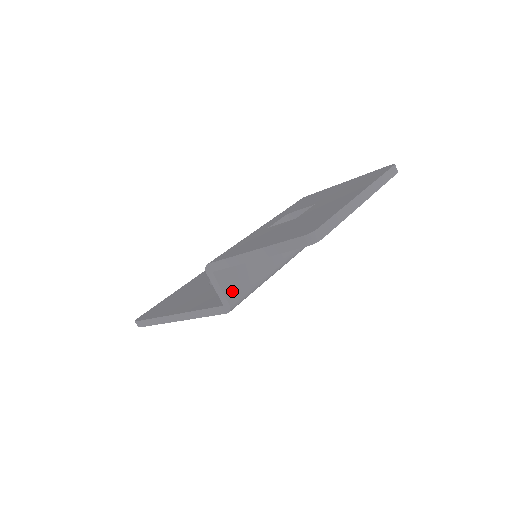
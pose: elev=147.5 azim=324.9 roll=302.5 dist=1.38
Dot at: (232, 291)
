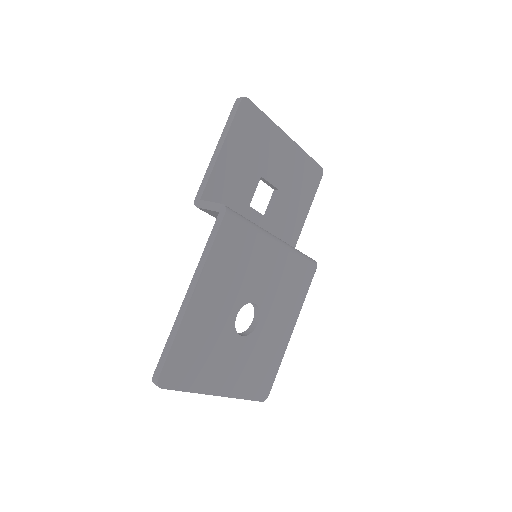
Dot at: occluded
